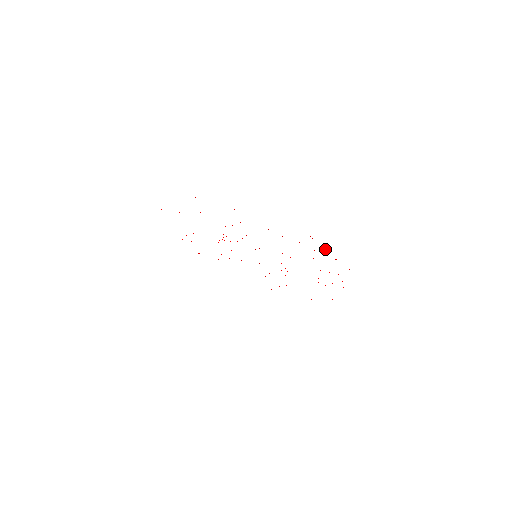
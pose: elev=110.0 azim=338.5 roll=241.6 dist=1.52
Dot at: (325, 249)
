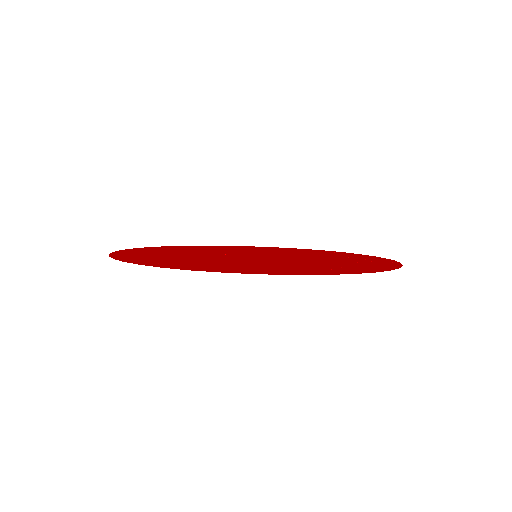
Dot at: (384, 269)
